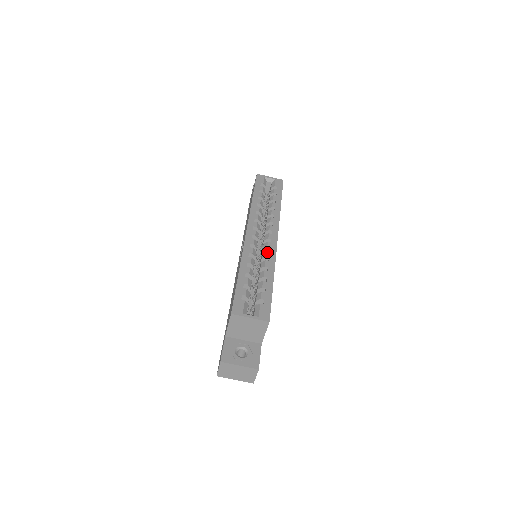
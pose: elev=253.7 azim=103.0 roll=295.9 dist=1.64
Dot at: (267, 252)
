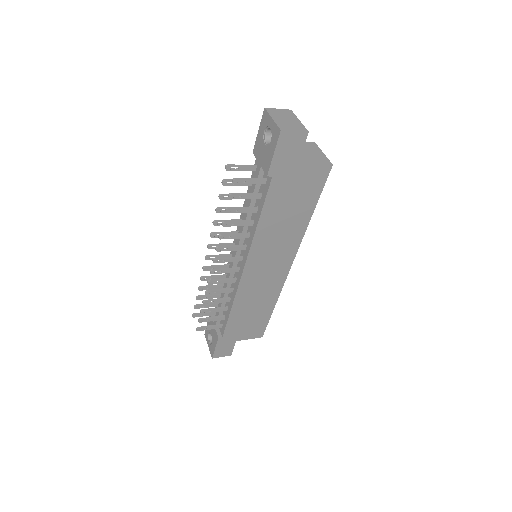
Dot at: occluded
